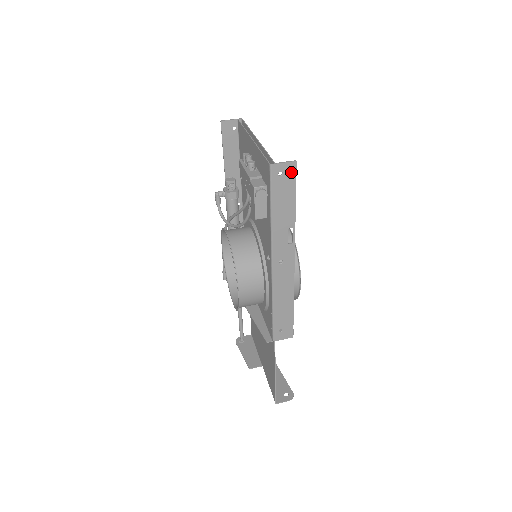
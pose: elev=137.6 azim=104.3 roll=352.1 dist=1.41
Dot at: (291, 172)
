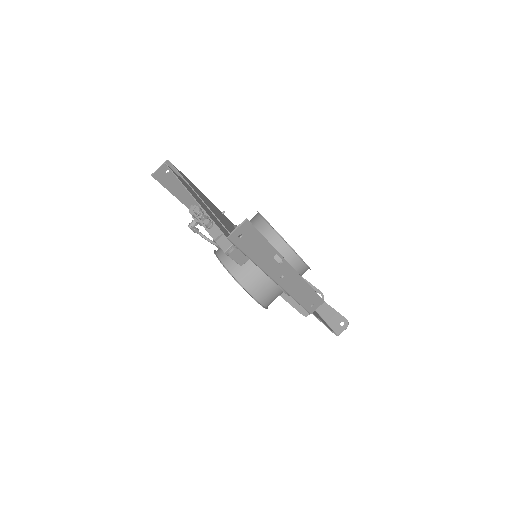
Dot at: (248, 228)
